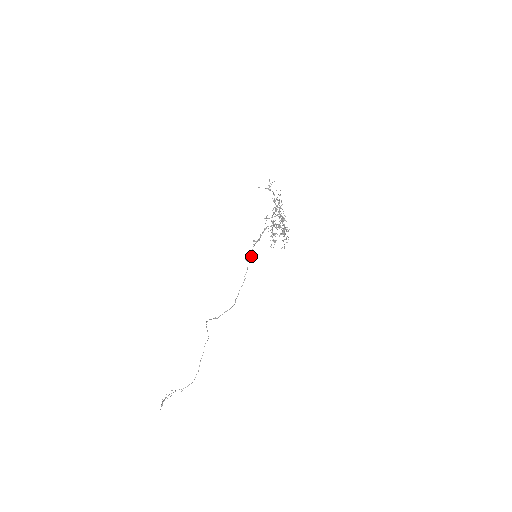
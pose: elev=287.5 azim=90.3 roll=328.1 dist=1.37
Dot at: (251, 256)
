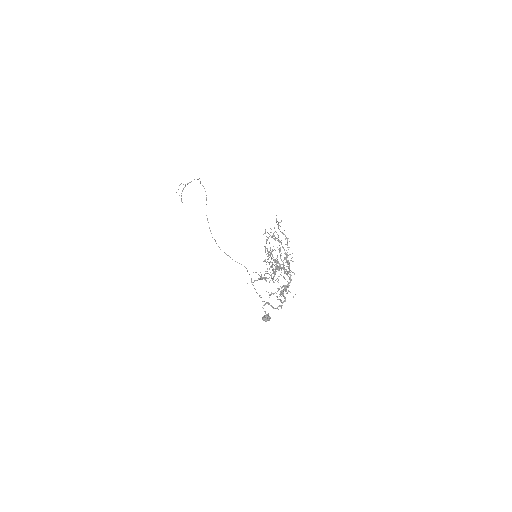
Dot at: (268, 319)
